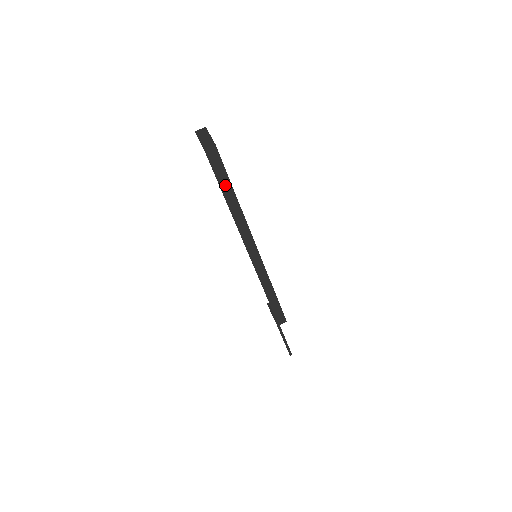
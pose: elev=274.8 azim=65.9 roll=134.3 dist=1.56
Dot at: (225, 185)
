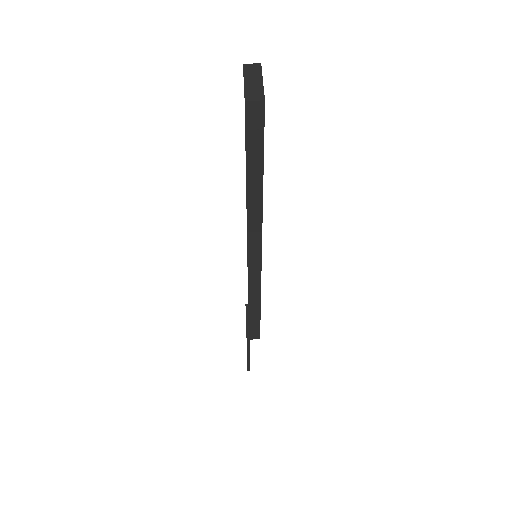
Dot at: (254, 163)
